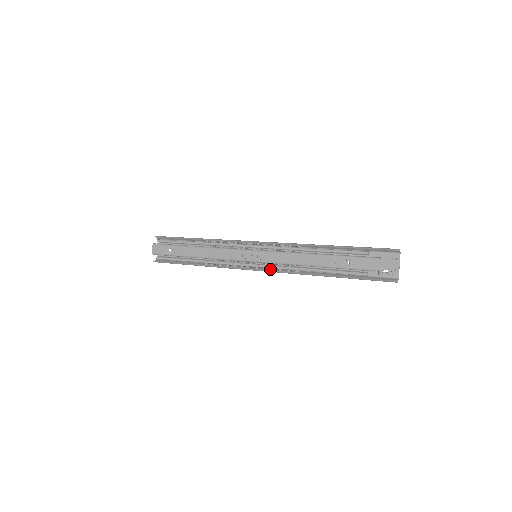
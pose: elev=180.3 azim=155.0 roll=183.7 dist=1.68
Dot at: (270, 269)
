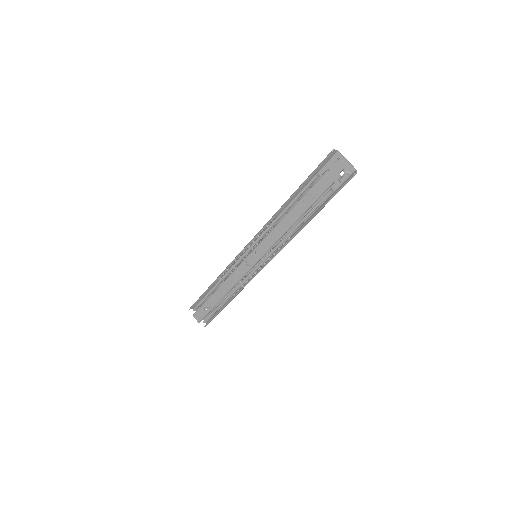
Dot at: (273, 255)
